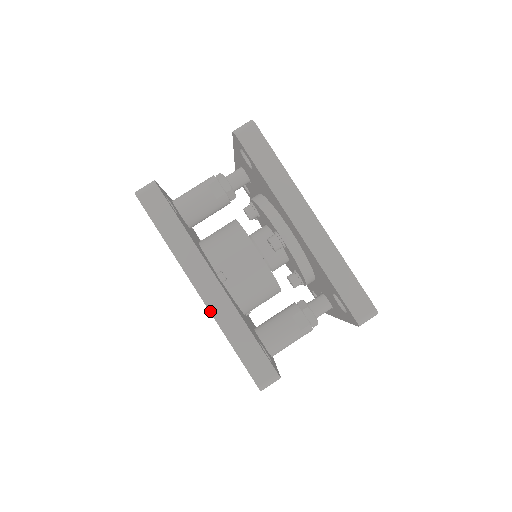
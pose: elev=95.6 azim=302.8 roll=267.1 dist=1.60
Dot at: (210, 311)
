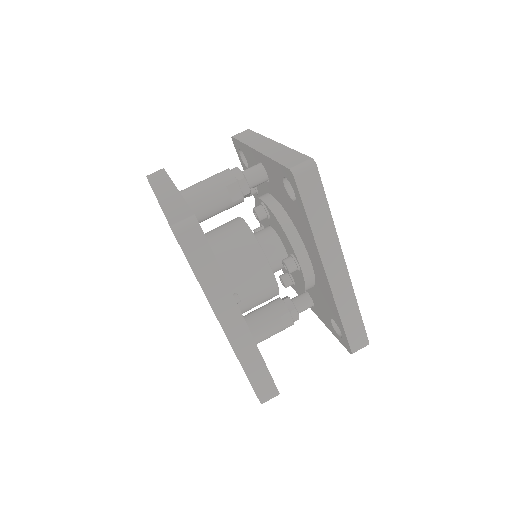
Dot at: (232, 347)
